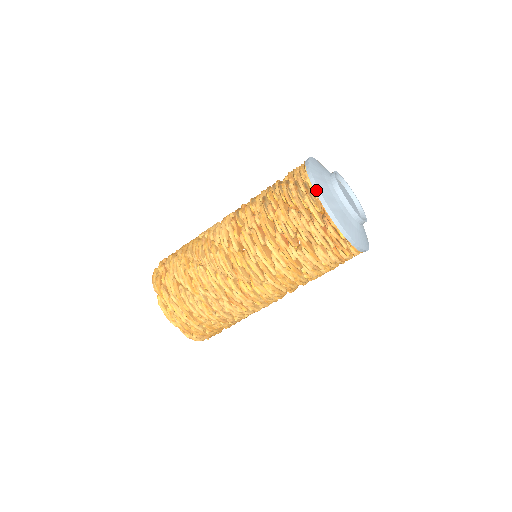
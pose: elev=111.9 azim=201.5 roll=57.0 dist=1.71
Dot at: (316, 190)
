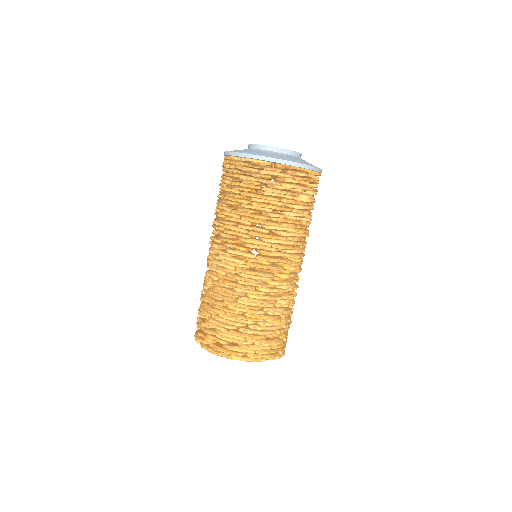
Dot at: (266, 159)
